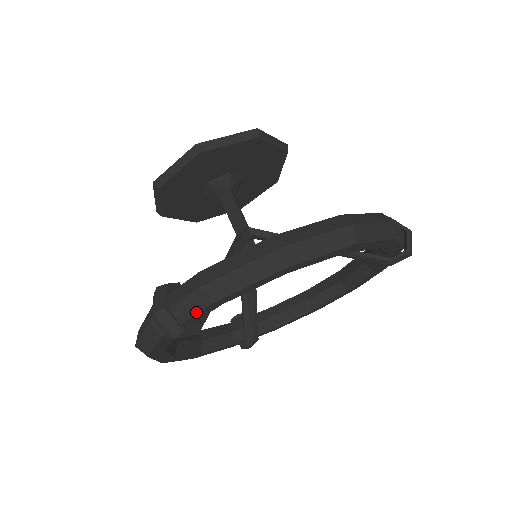
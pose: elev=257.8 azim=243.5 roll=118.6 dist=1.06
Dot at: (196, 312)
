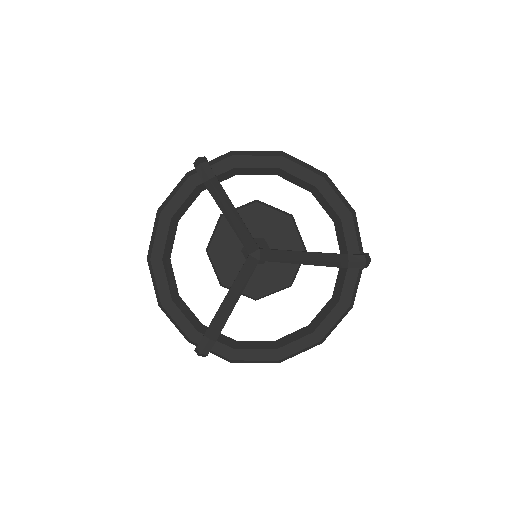
Dot at: (220, 161)
